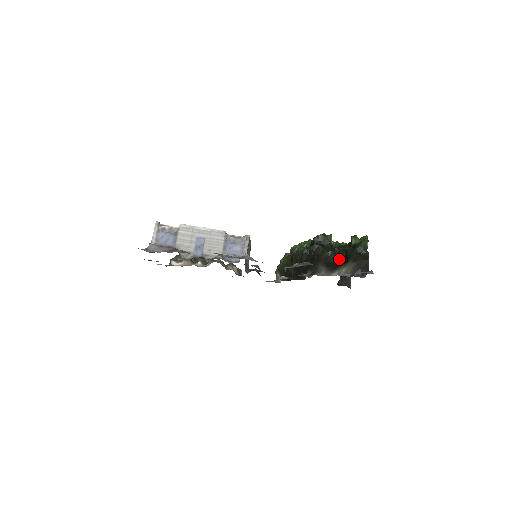
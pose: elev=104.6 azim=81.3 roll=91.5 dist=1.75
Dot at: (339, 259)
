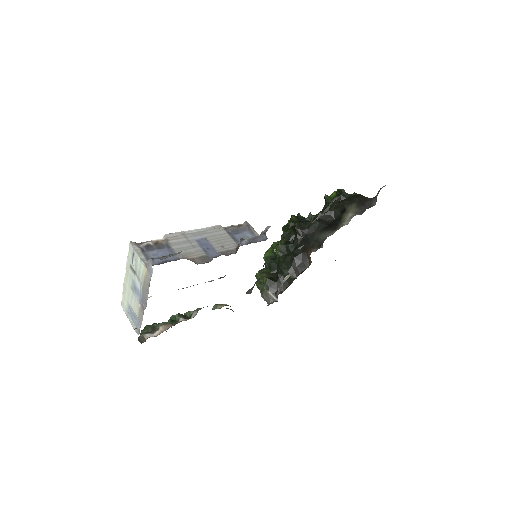
Dot at: (331, 220)
